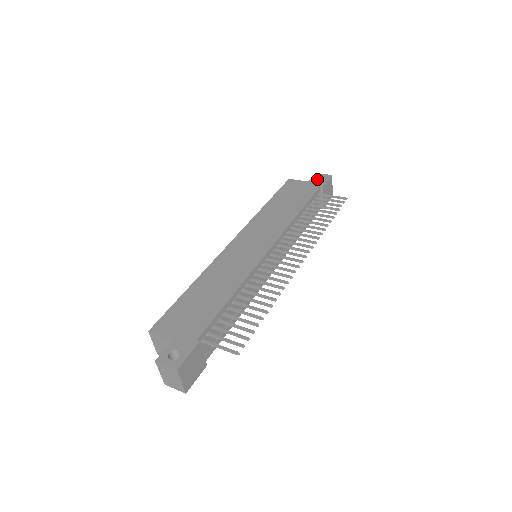
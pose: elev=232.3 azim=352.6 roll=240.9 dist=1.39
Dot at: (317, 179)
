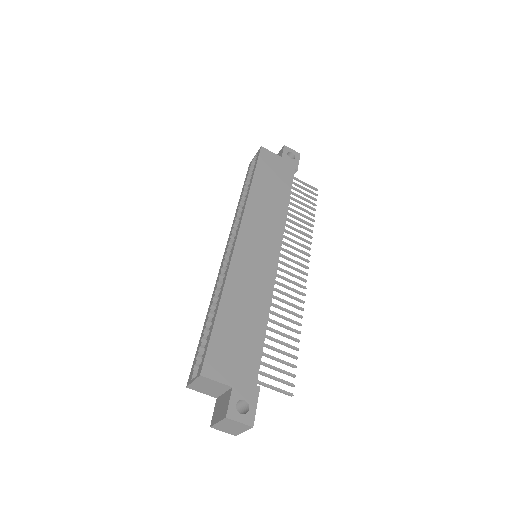
Dot at: (286, 154)
